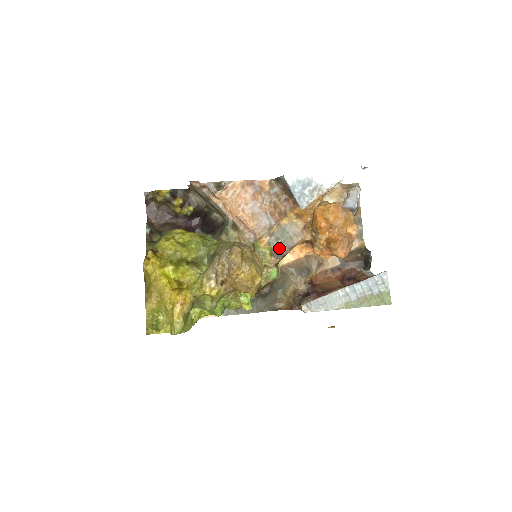
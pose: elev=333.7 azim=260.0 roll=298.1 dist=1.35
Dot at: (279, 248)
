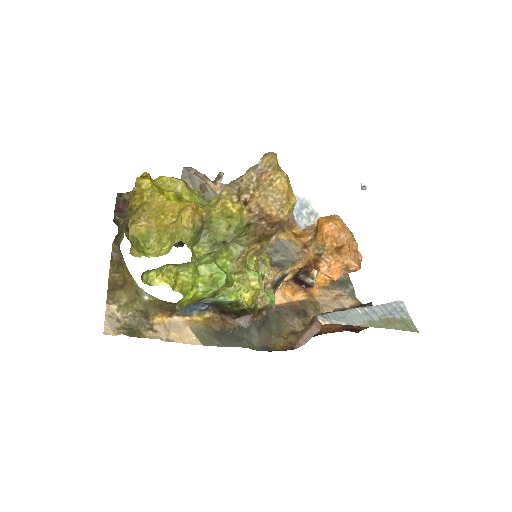
Dot at: (279, 260)
